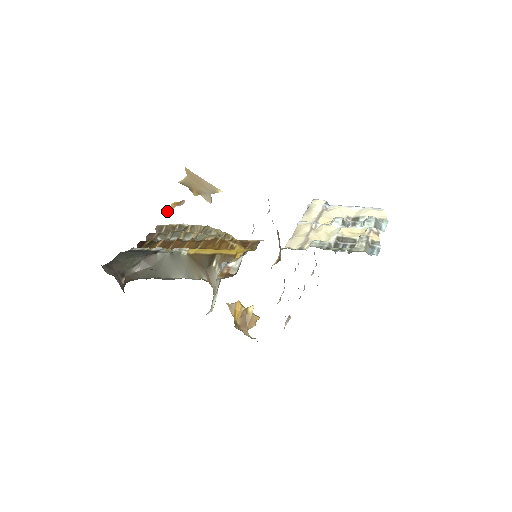
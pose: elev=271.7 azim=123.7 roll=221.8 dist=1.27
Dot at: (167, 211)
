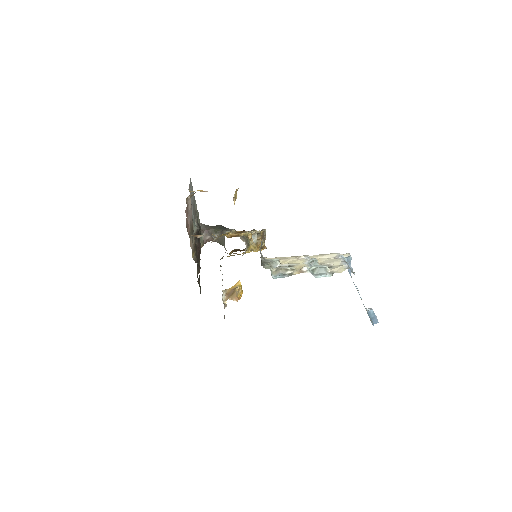
Dot at: (192, 191)
